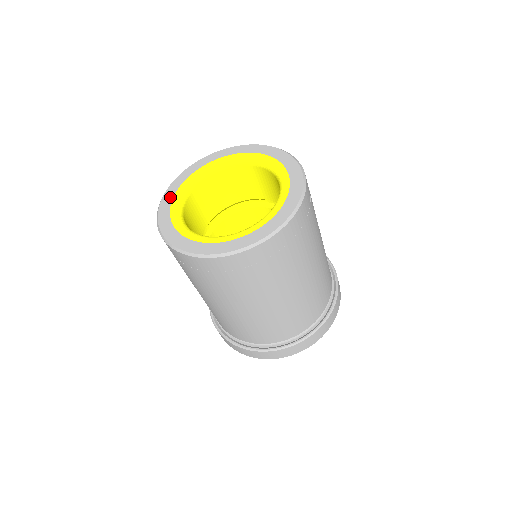
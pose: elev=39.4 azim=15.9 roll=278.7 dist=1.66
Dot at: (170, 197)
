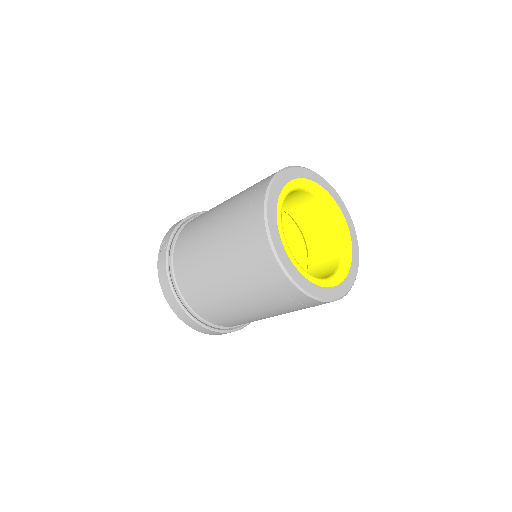
Dot at: (276, 198)
